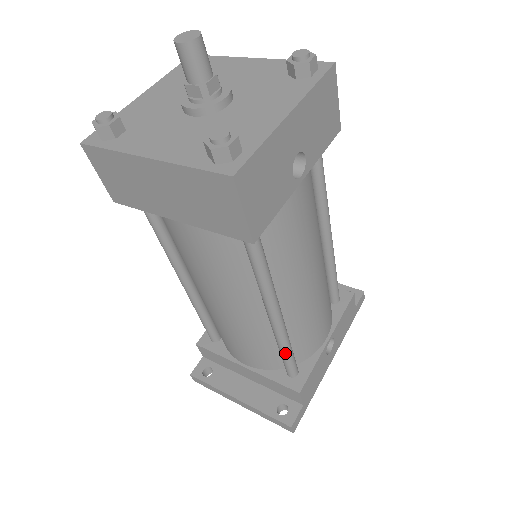
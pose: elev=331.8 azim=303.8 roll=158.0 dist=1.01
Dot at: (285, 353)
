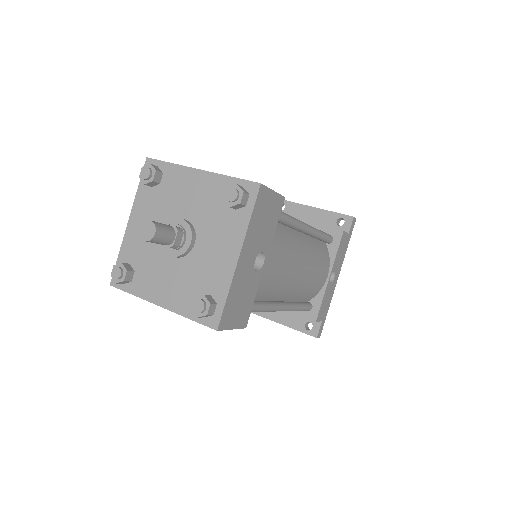
Dot at: occluded
